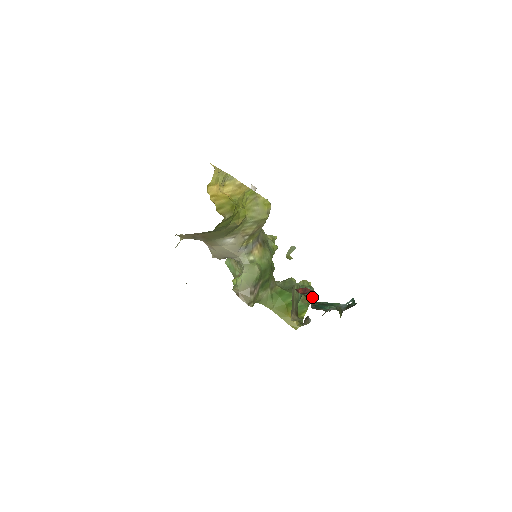
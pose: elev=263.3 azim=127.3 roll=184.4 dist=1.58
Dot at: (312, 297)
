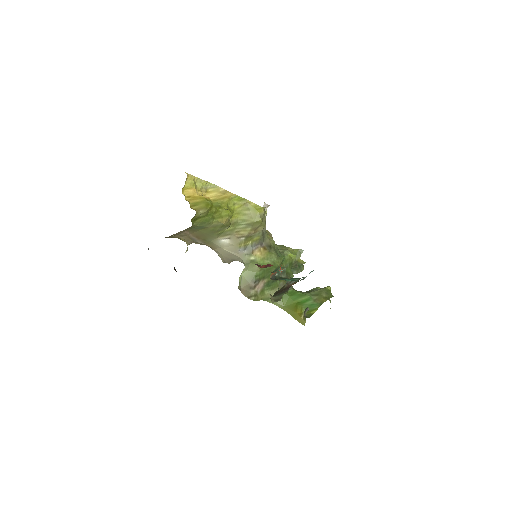
Dot at: (285, 276)
